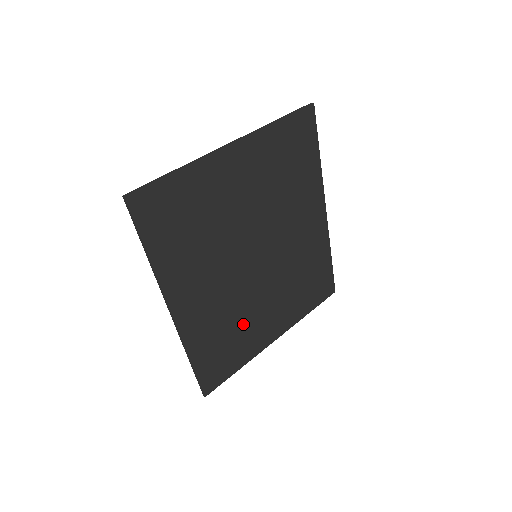
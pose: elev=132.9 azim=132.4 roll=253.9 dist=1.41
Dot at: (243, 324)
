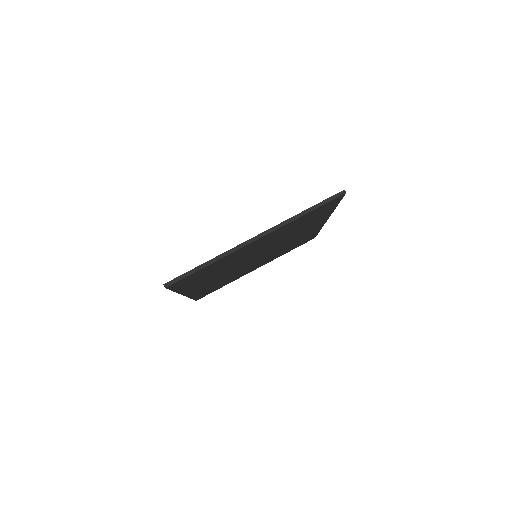
Dot at: (234, 276)
